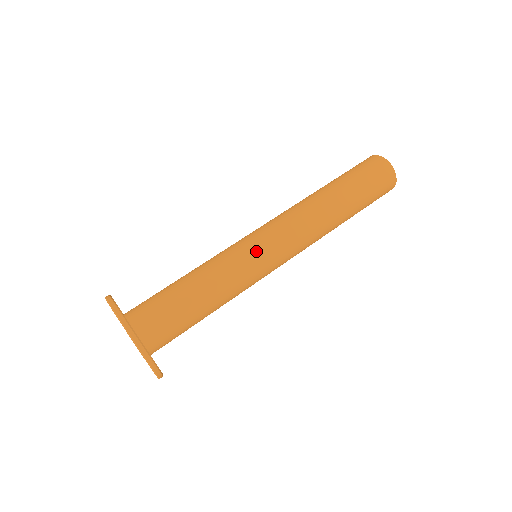
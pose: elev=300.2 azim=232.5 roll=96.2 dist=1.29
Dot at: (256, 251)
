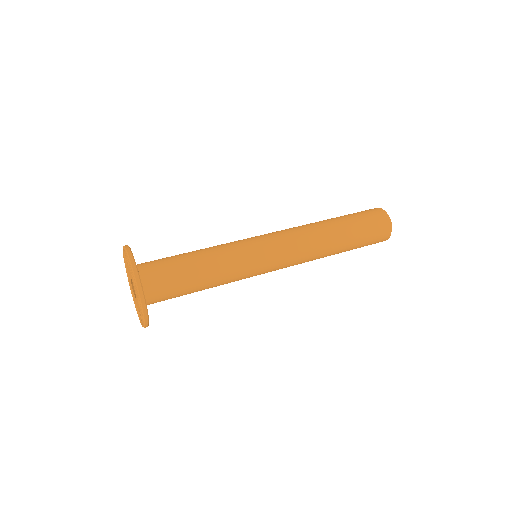
Dot at: (255, 244)
